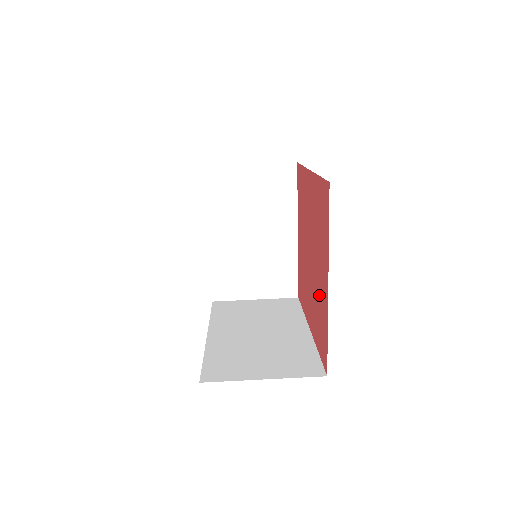
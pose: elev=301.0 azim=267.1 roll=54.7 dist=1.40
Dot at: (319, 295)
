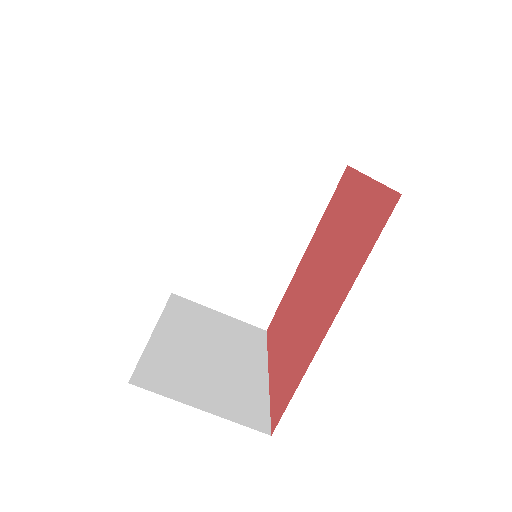
Dot at: (285, 324)
